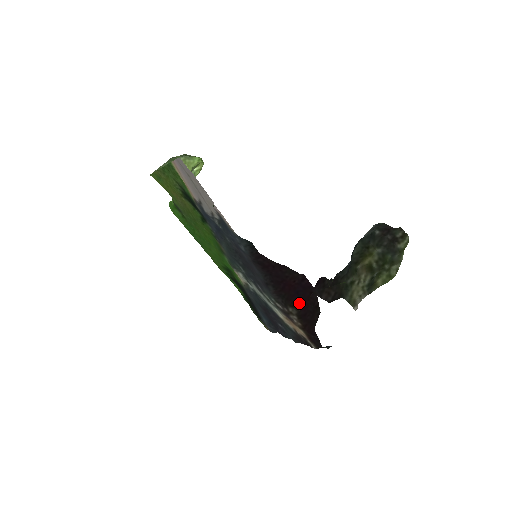
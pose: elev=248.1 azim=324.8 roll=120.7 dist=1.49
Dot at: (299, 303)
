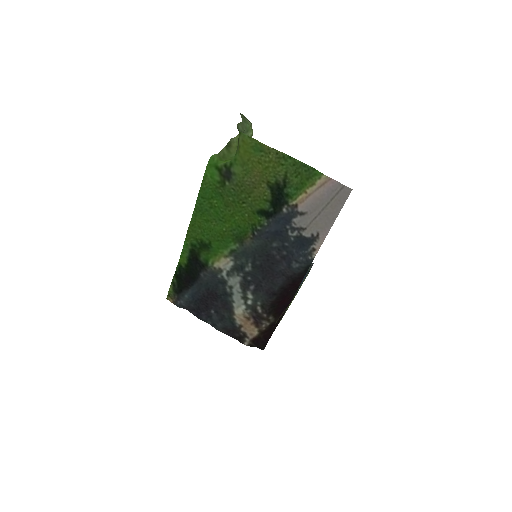
Dot at: (279, 315)
